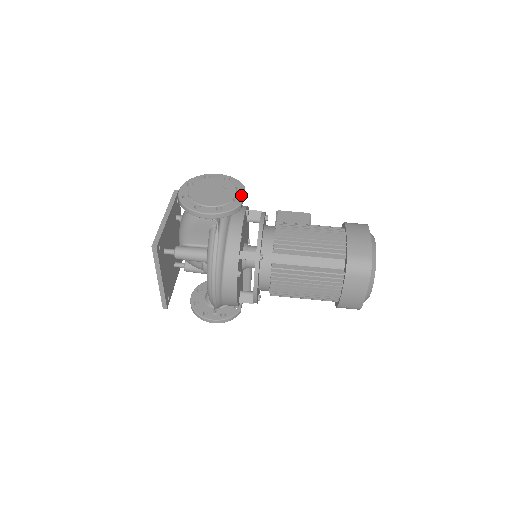
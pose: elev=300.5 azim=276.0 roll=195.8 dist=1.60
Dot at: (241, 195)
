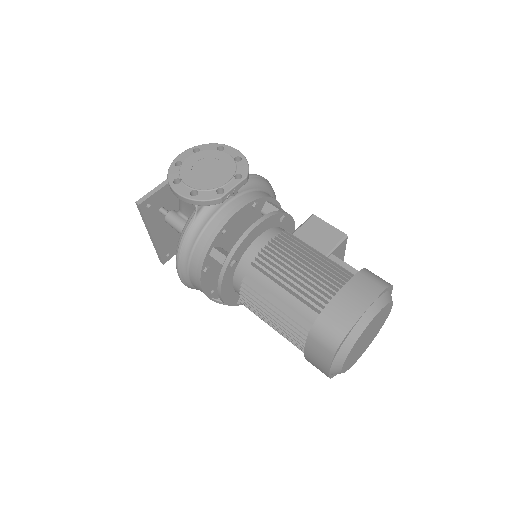
Dot at: (231, 186)
